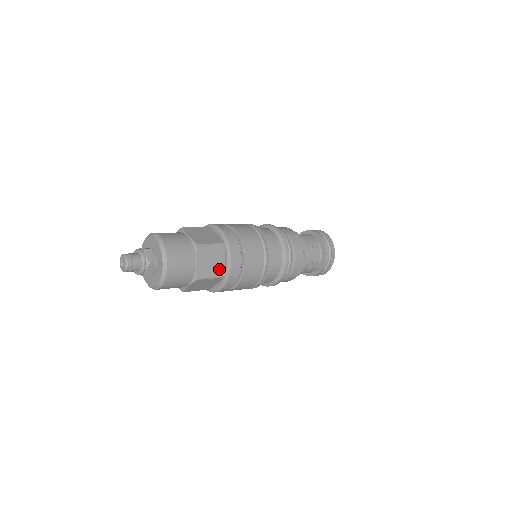
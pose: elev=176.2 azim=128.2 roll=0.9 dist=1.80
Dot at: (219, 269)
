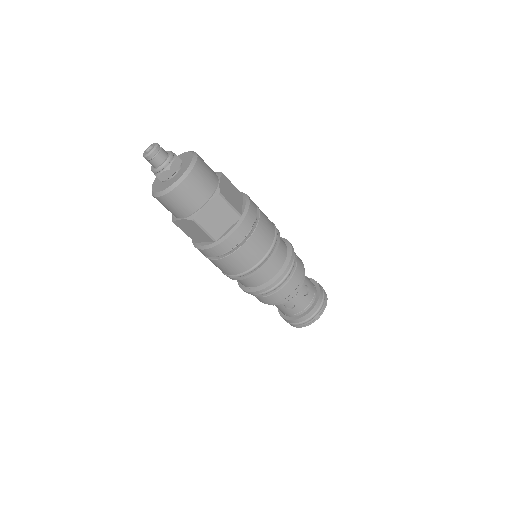
Dot at: occluded
